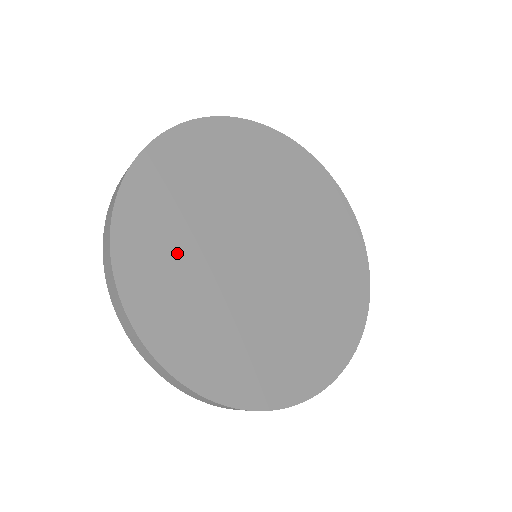
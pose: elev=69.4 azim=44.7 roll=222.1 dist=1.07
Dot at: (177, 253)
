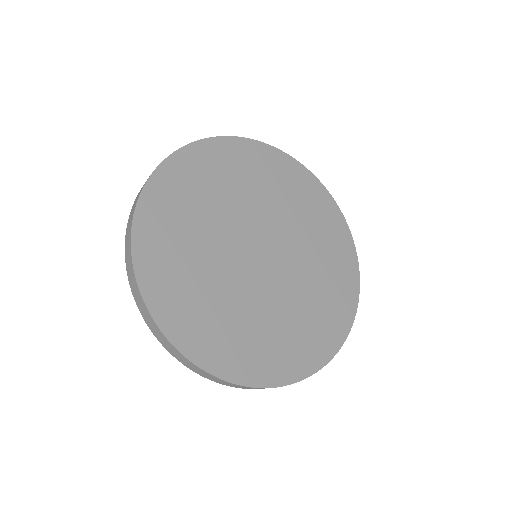
Dot at: (192, 274)
